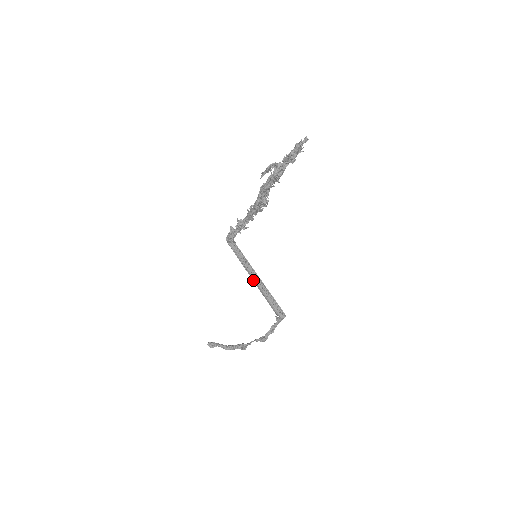
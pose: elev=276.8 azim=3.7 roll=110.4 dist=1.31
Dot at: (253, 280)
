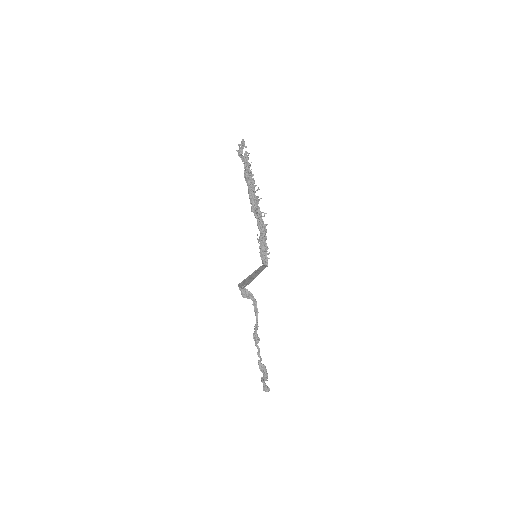
Dot at: (251, 275)
